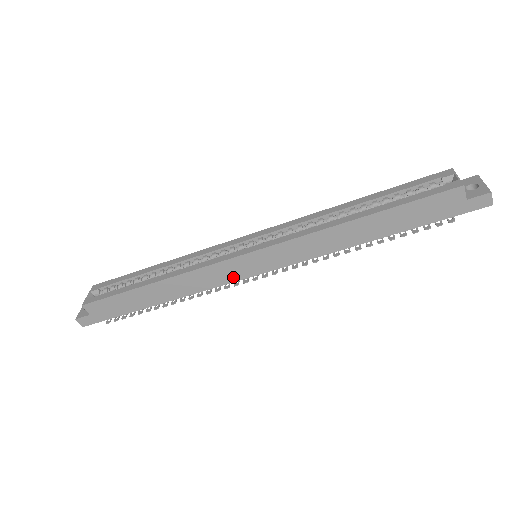
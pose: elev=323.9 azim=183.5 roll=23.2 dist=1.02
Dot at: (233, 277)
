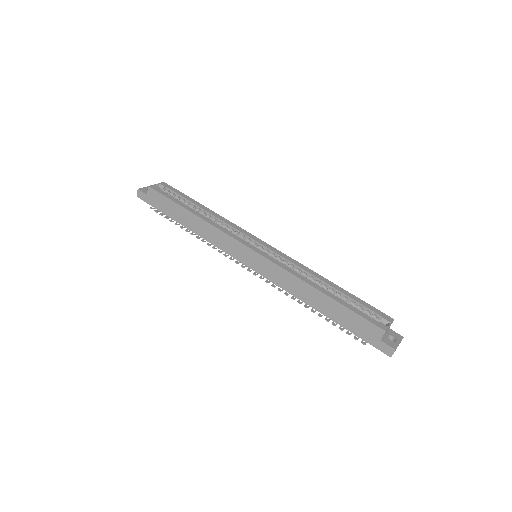
Dot at: (234, 253)
